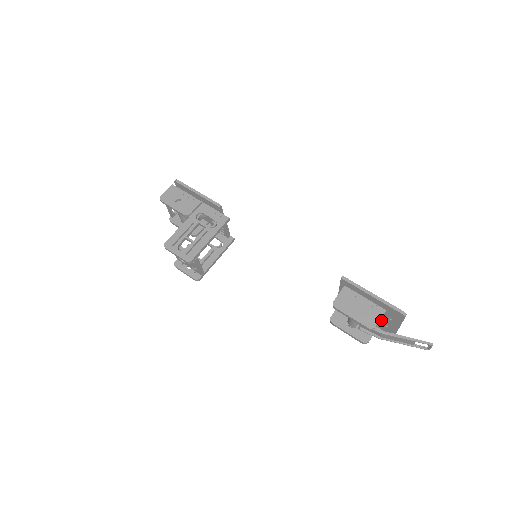
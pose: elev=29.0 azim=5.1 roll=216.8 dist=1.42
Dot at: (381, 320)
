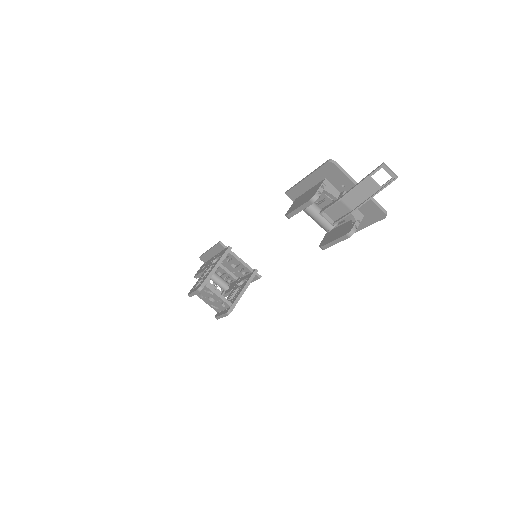
Dot at: (339, 196)
